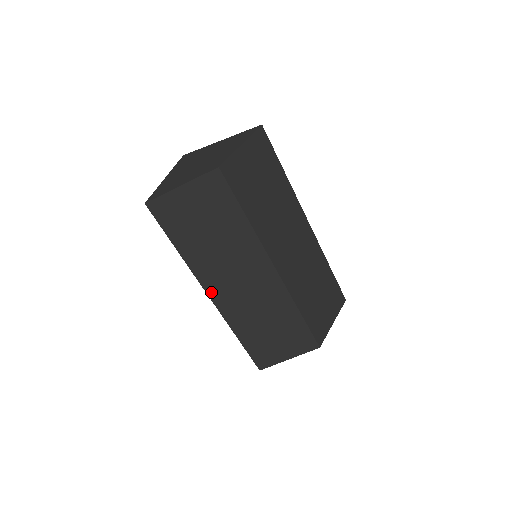
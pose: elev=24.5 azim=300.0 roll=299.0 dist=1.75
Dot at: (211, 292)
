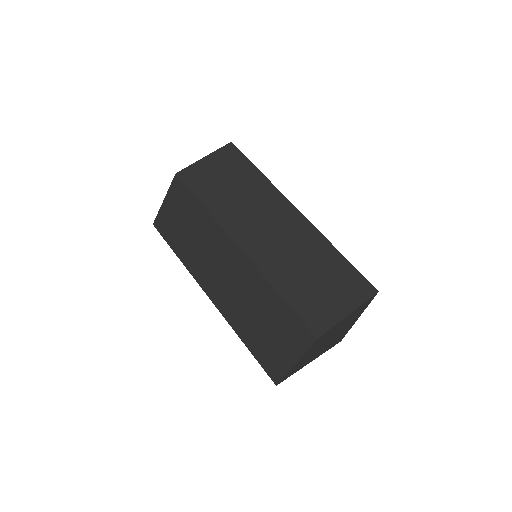
Dot at: (207, 291)
